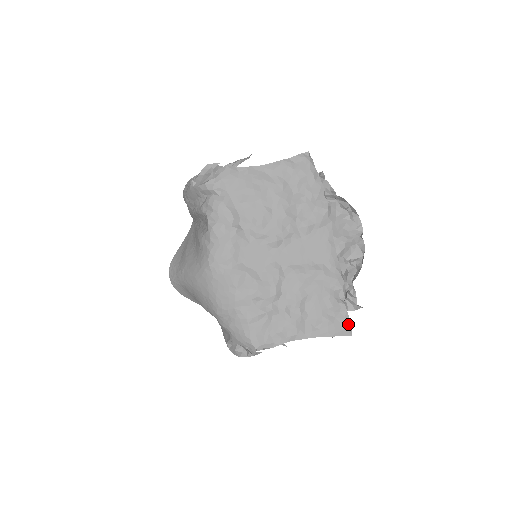
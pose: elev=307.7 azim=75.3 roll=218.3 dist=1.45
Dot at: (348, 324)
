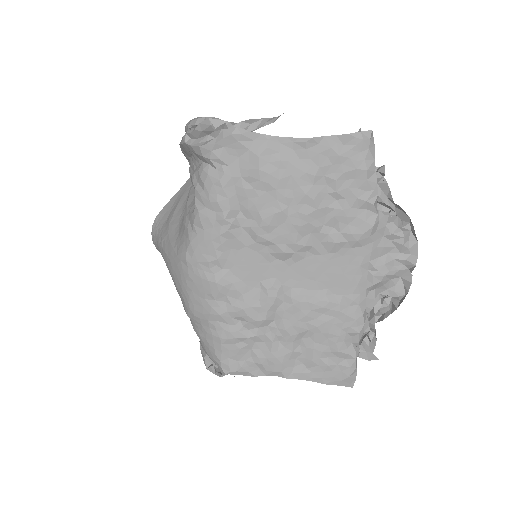
Dot at: (352, 375)
